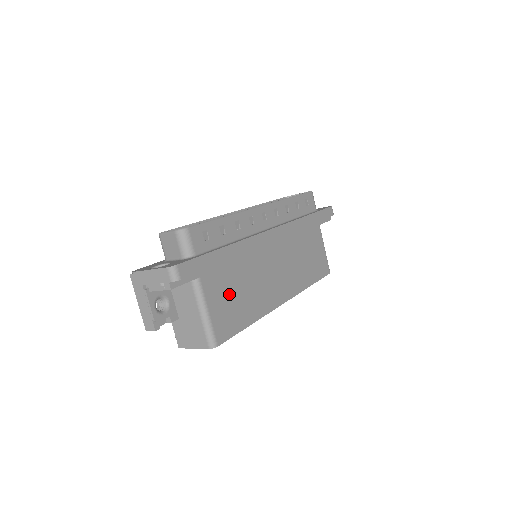
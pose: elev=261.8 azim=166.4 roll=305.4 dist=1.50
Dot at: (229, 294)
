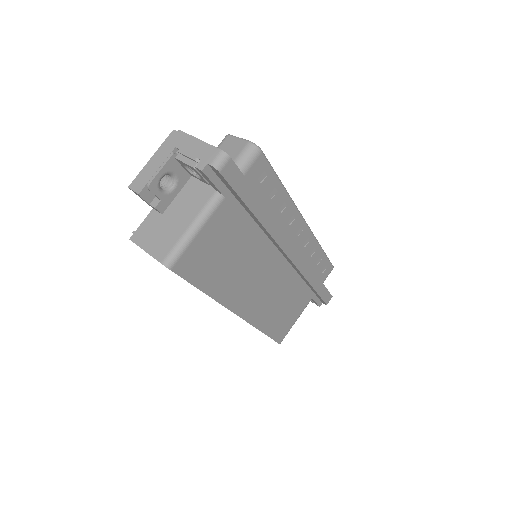
Dot at: (223, 245)
